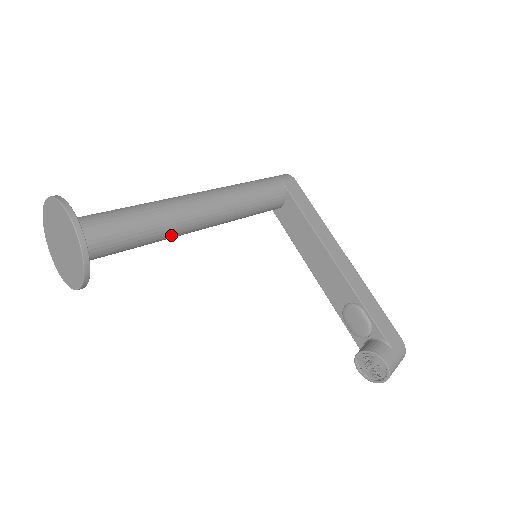
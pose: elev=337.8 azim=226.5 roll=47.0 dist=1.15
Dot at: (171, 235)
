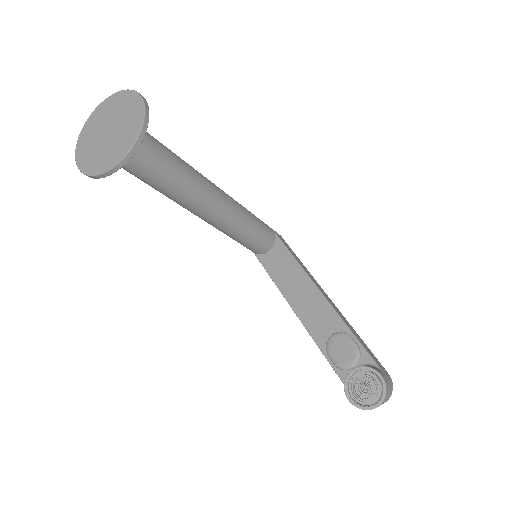
Dot at: (192, 195)
